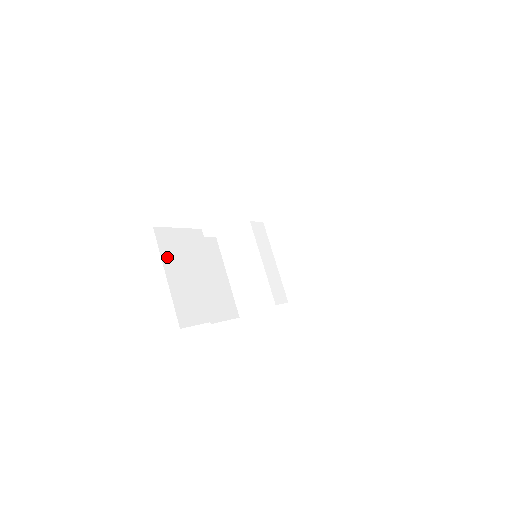
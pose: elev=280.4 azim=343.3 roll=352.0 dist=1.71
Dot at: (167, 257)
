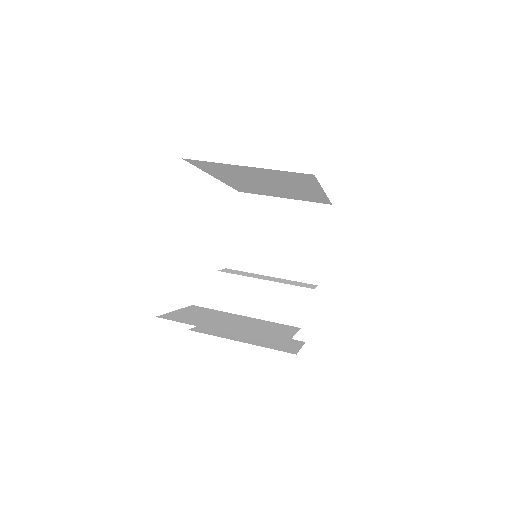
Dot at: (197, 324)
